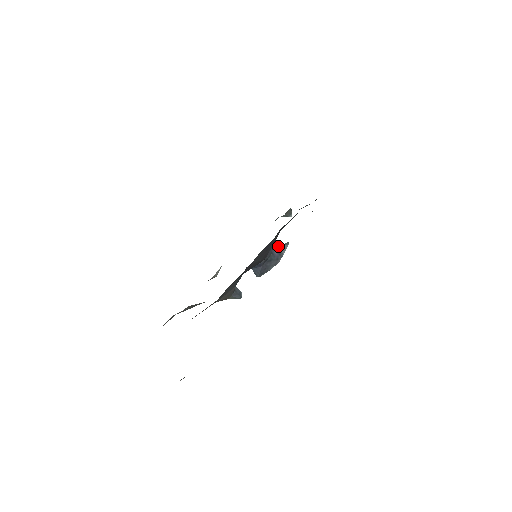
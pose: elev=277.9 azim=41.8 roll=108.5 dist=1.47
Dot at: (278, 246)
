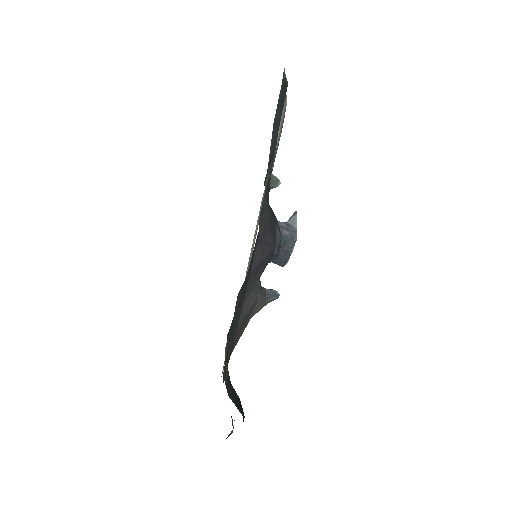
Dot at: (286, 223)
